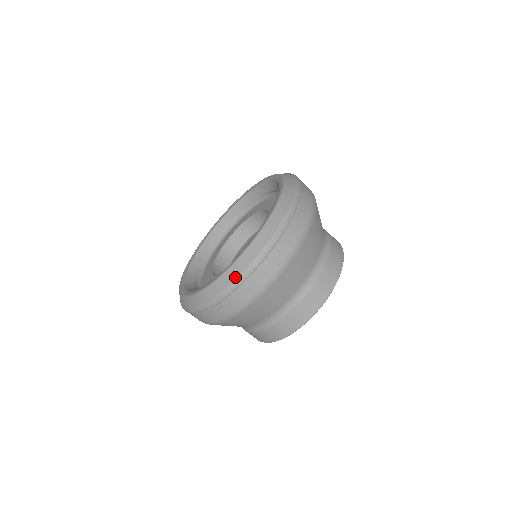
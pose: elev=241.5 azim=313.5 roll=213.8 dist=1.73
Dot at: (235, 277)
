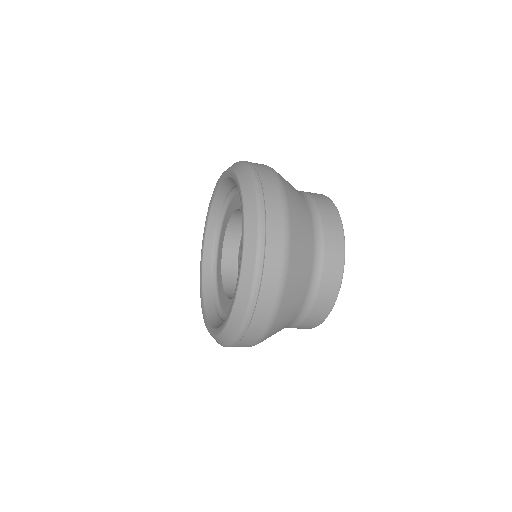
Dot at: occluded
